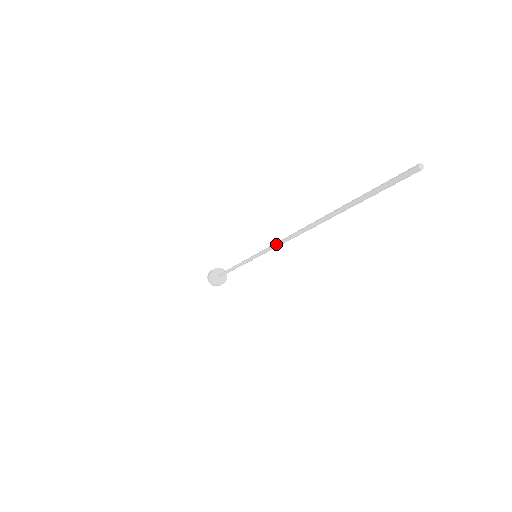
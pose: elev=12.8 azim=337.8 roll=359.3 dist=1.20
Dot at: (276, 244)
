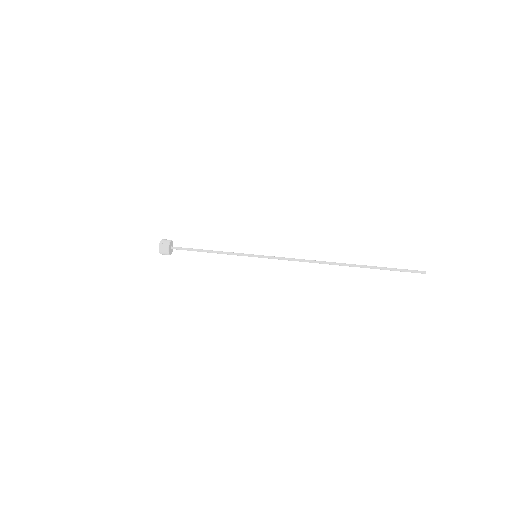
Dot at: occluded
